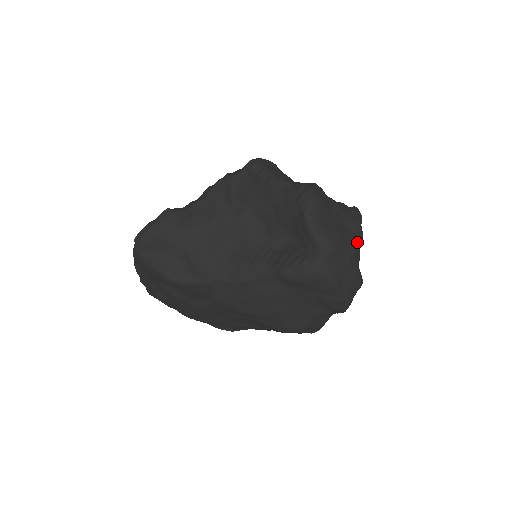
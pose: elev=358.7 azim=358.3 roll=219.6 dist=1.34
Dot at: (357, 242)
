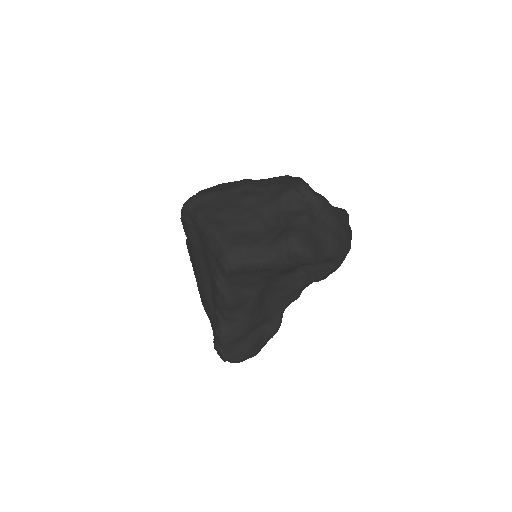
Dot at: (332, 211)
